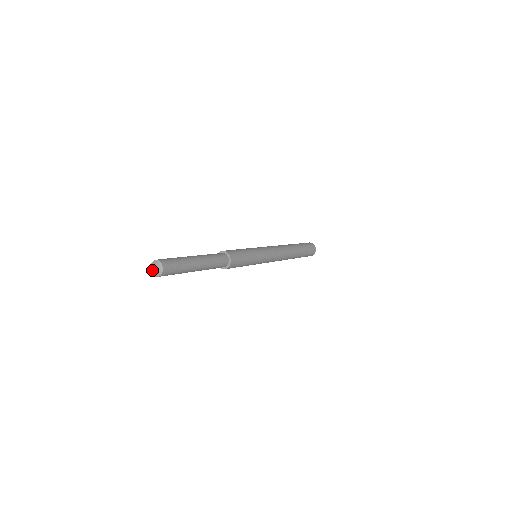
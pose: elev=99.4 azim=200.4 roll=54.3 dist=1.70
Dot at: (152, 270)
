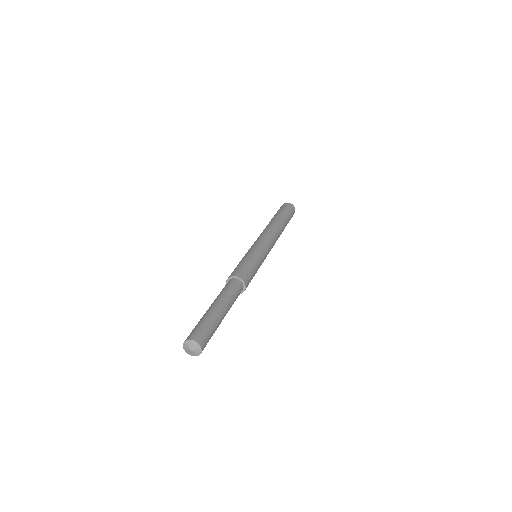
Dot at: (191, 354)
